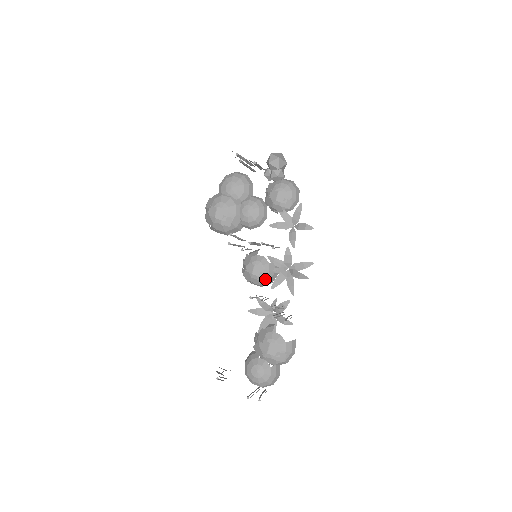
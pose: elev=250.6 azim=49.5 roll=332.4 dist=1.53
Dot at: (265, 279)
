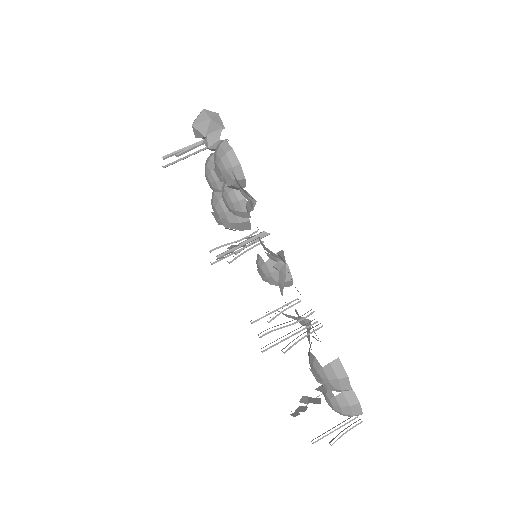
Dot at: (275, 282)
